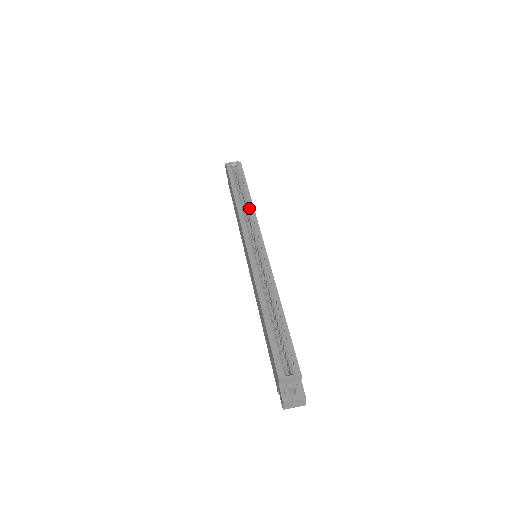
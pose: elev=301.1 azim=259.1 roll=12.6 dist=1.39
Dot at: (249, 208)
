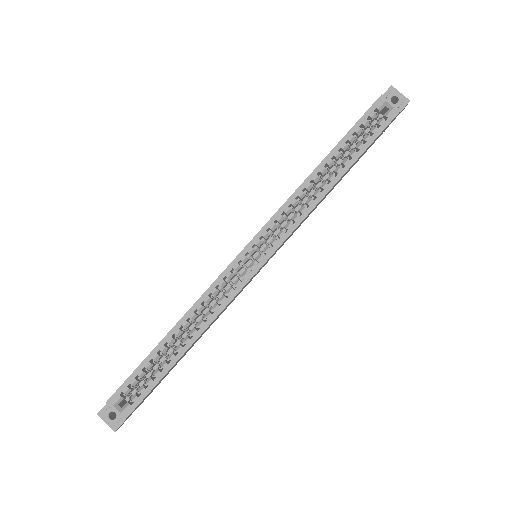
Dot at: (315, 196)
